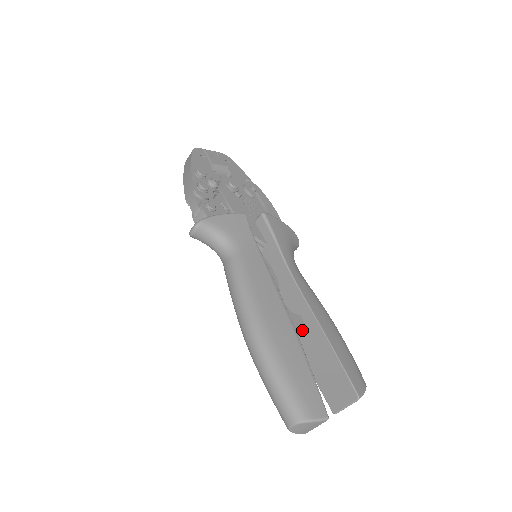
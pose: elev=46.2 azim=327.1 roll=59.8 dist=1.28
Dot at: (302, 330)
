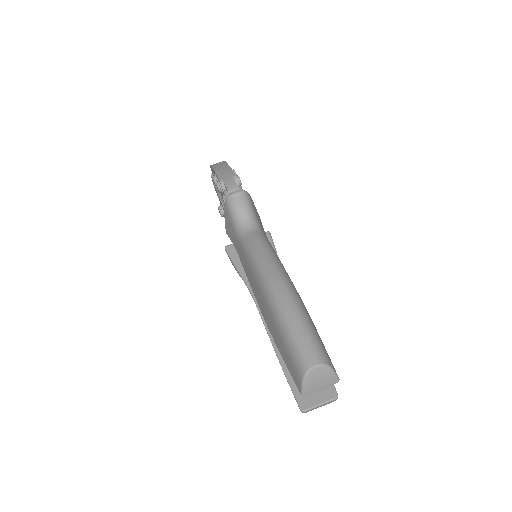
Dot at: occluded
